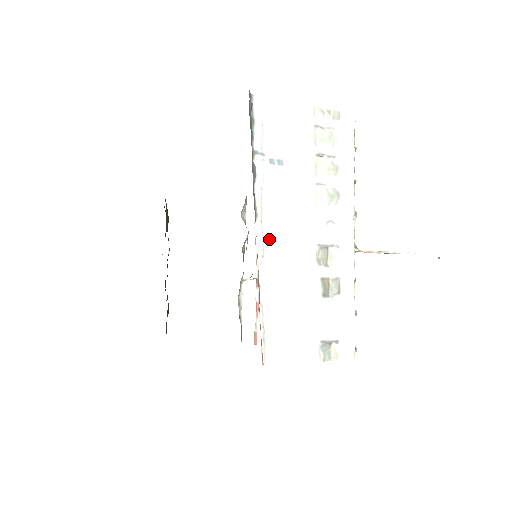
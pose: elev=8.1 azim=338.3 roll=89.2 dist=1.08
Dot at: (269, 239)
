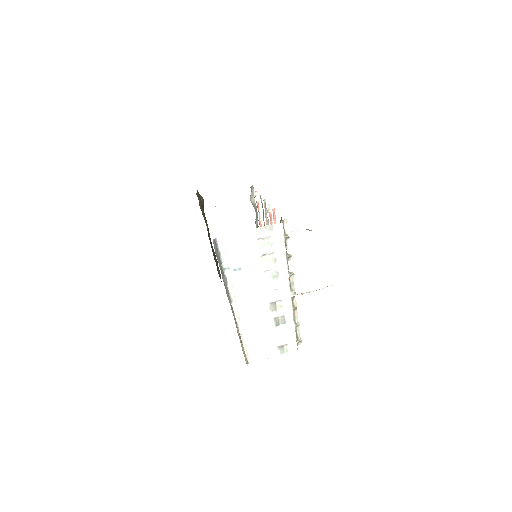
Dot at: (241, 309)
